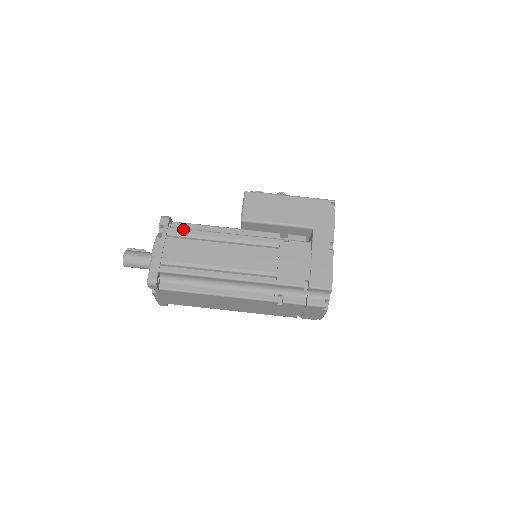
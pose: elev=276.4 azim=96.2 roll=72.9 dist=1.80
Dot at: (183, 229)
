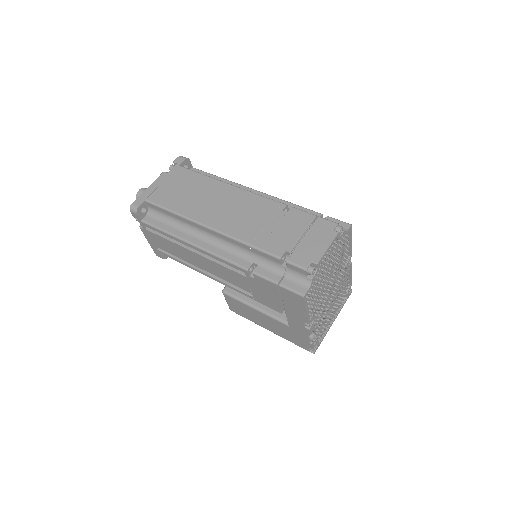
Dot at: occluded
